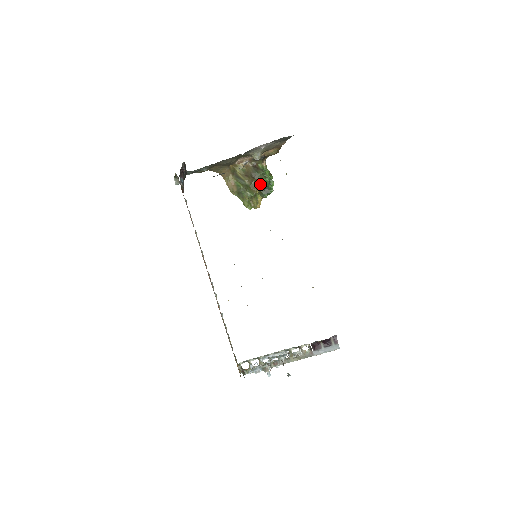
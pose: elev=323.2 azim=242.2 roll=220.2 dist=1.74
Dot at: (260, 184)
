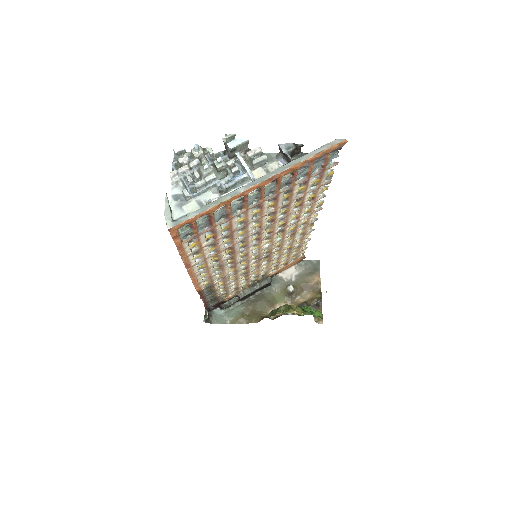
Dot at: (299, 308)
